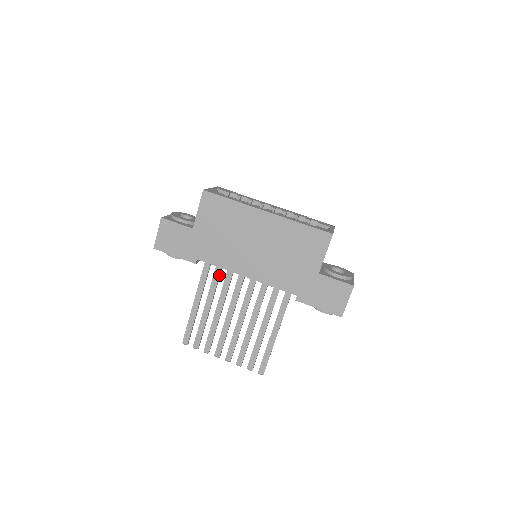
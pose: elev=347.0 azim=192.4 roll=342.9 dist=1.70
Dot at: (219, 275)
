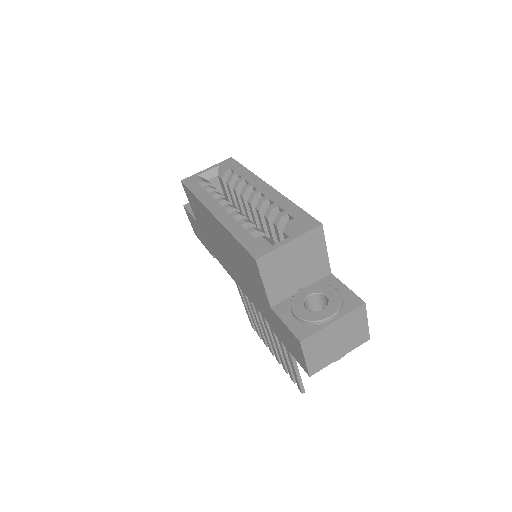
Dot at: occluded
